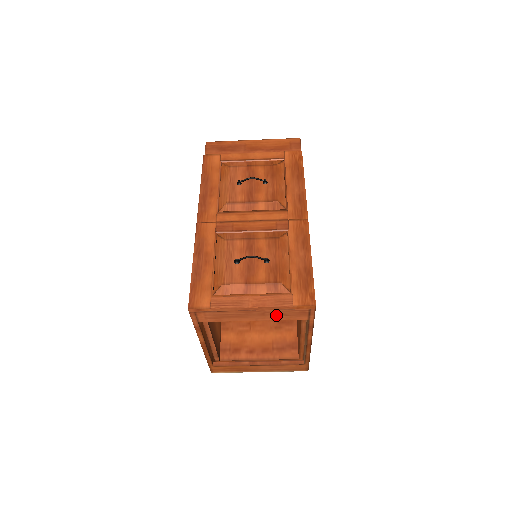
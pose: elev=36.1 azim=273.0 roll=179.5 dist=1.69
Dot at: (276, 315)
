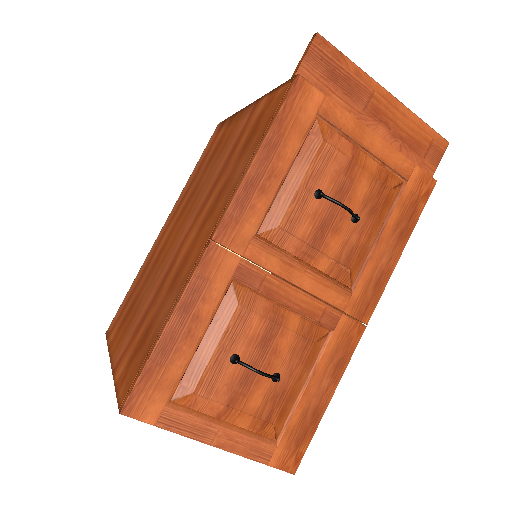
Dot at: occluded
